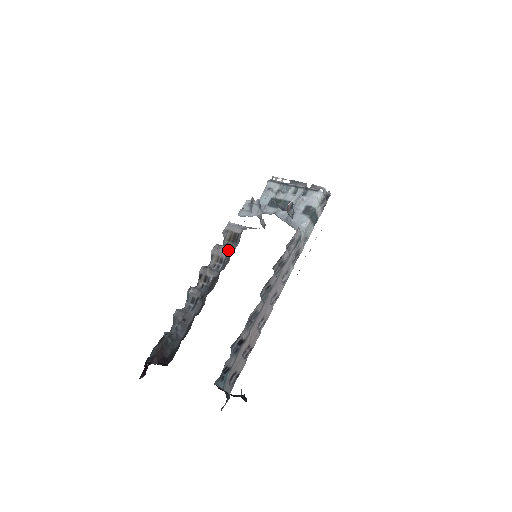
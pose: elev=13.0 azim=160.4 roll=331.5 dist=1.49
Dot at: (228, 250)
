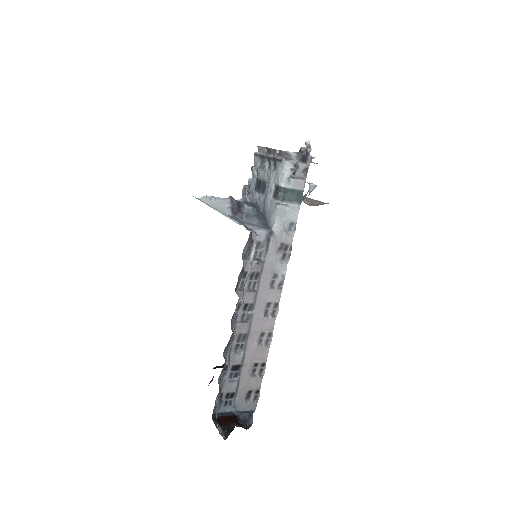
Dot at: occluded
